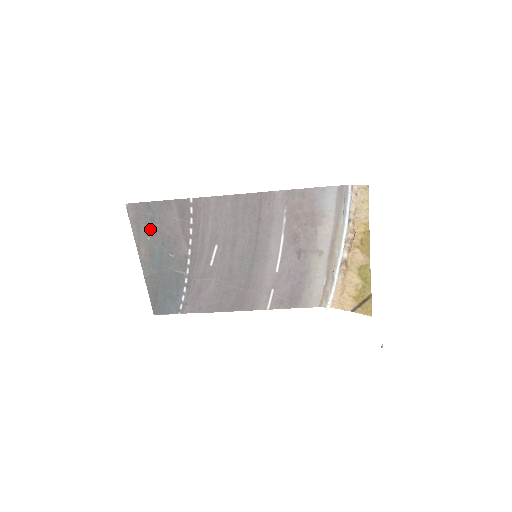
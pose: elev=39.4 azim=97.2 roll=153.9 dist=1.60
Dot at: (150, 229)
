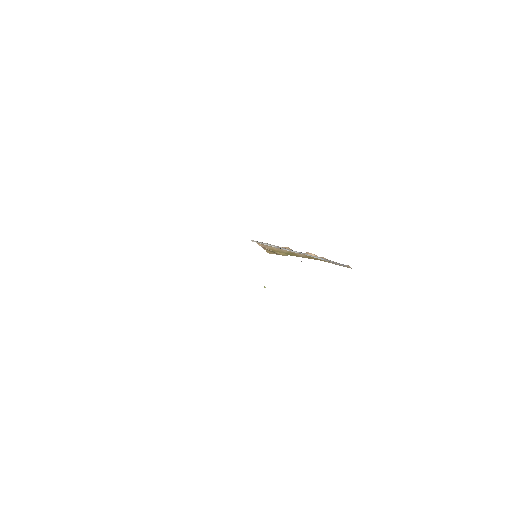
Dot at: occluded
